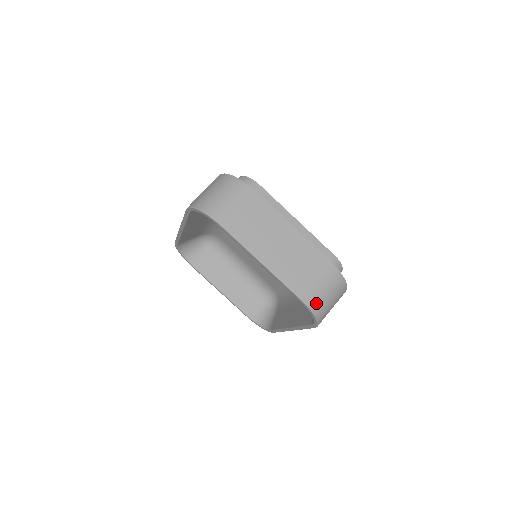
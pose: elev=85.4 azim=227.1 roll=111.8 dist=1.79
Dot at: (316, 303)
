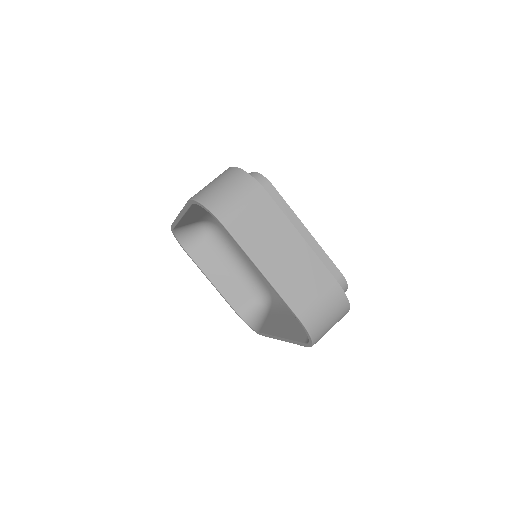
Dot at: (315, 324)
